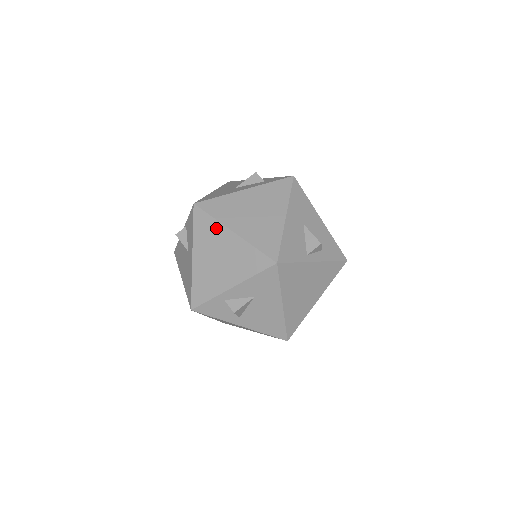
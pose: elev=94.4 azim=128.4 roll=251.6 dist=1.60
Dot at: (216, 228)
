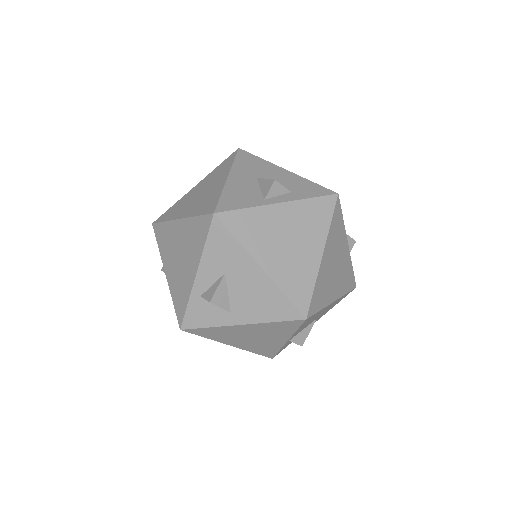
Dot at: (169, 229)
